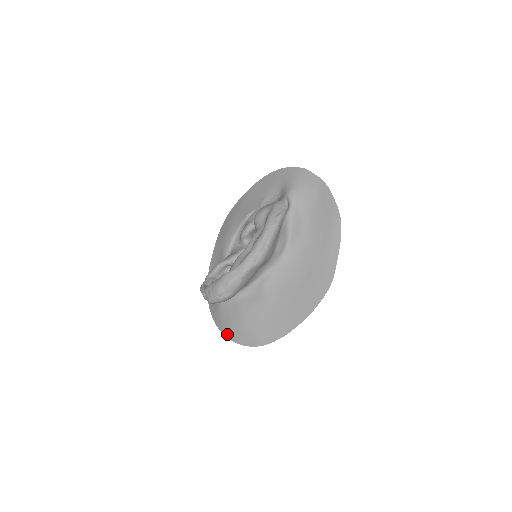
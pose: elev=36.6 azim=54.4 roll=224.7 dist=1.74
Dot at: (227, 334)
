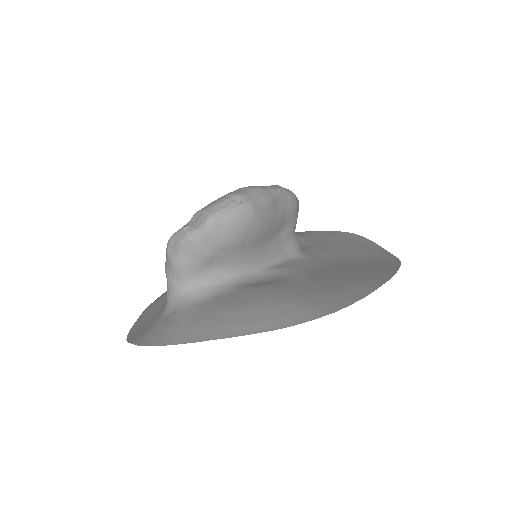
Dot at: (218, 332)
